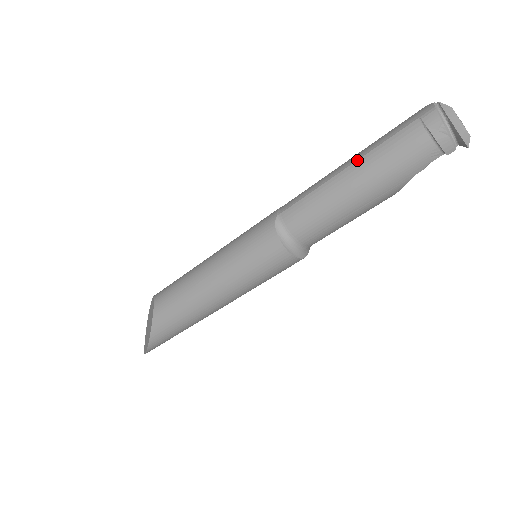
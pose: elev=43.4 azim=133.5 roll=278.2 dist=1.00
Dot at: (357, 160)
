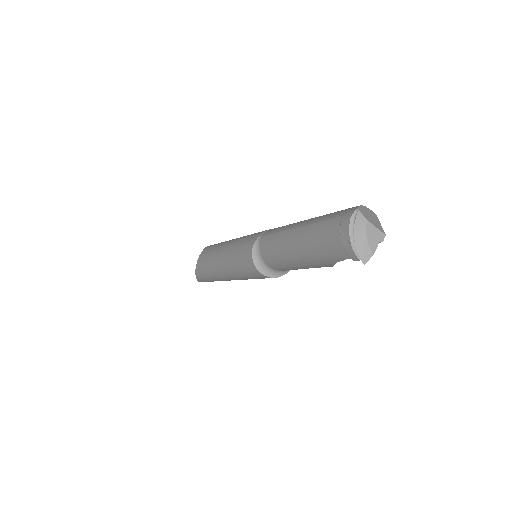
Dot at: (303, 225)
